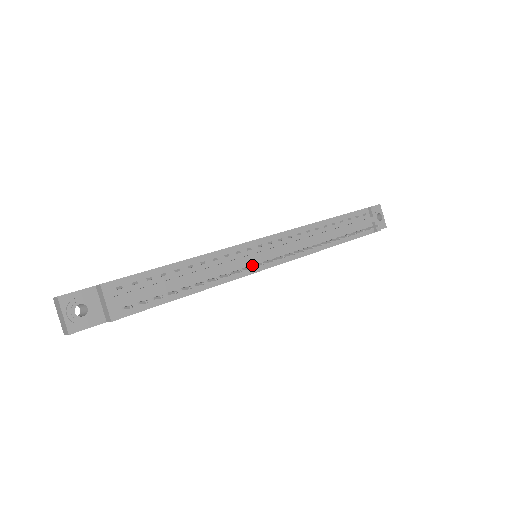
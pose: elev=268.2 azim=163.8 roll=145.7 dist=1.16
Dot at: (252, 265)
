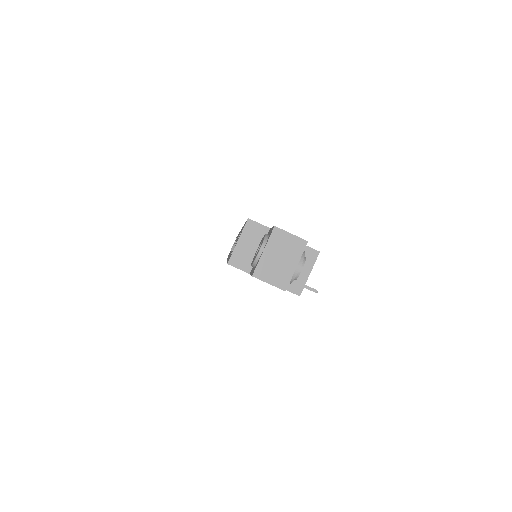
Dot at: occluded
